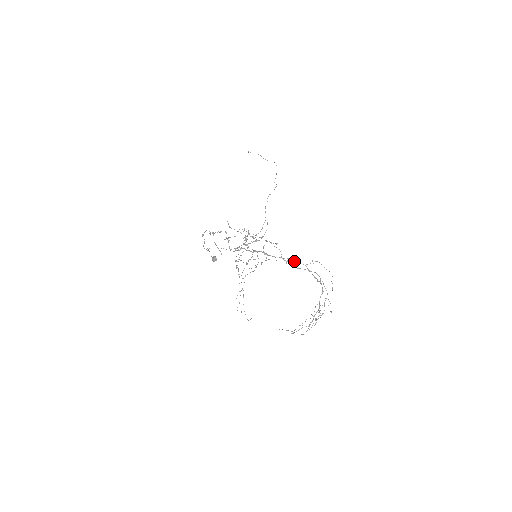
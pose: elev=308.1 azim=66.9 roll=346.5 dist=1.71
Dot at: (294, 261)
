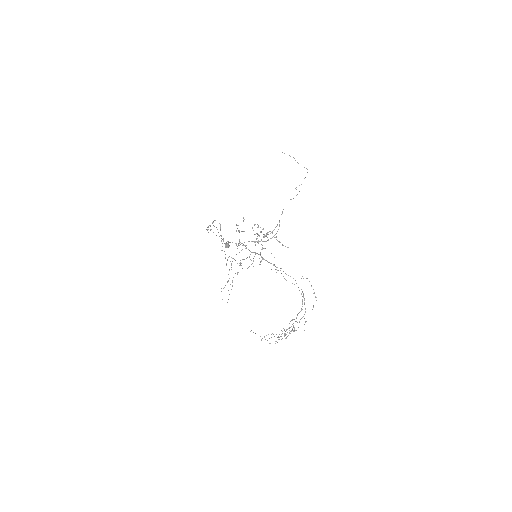
Dot at: occluded
